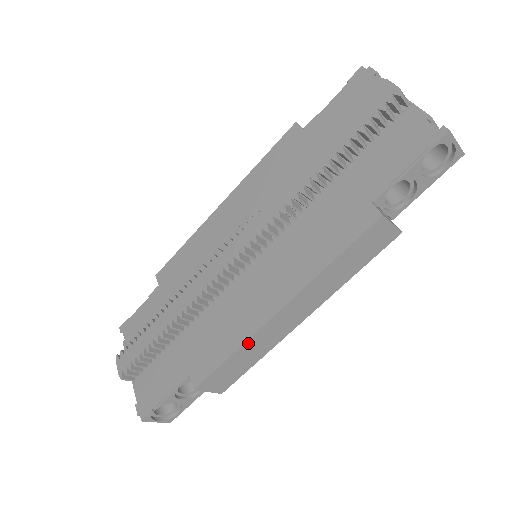
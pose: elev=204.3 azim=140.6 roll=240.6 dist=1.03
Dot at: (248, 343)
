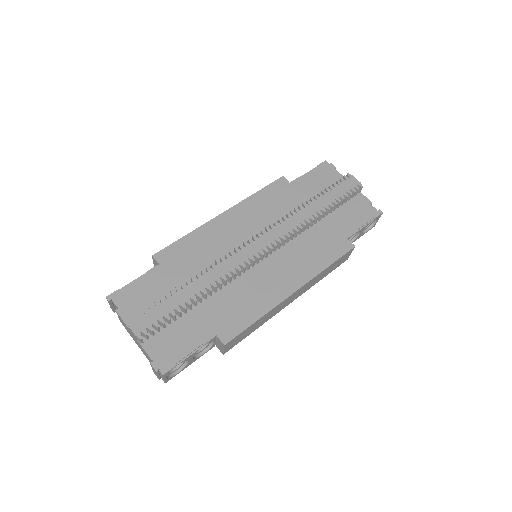
Dot at: (269, 312)
